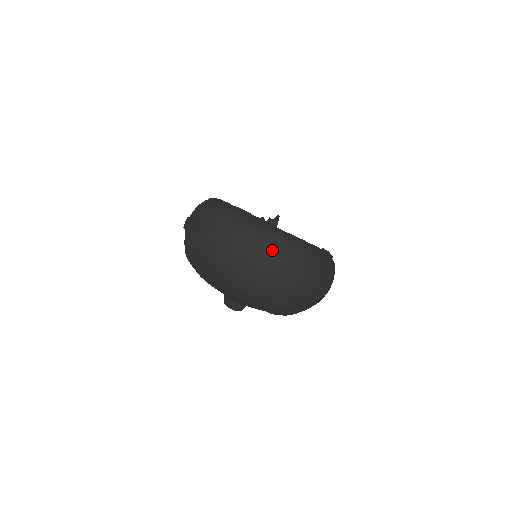
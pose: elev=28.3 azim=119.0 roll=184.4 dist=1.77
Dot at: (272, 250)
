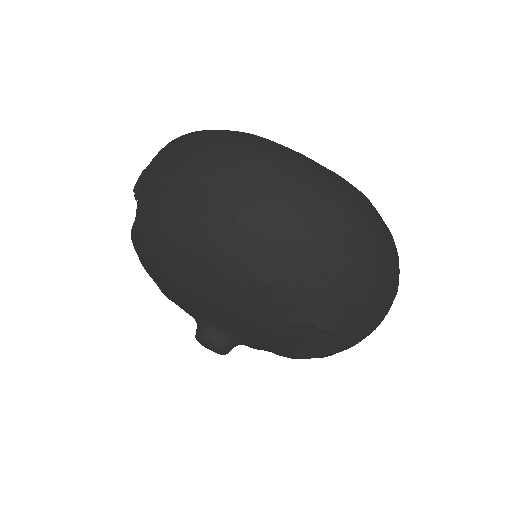
Dot at: (329, 194)
